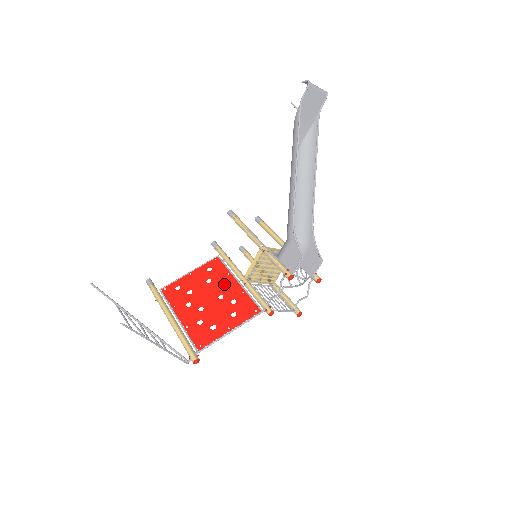
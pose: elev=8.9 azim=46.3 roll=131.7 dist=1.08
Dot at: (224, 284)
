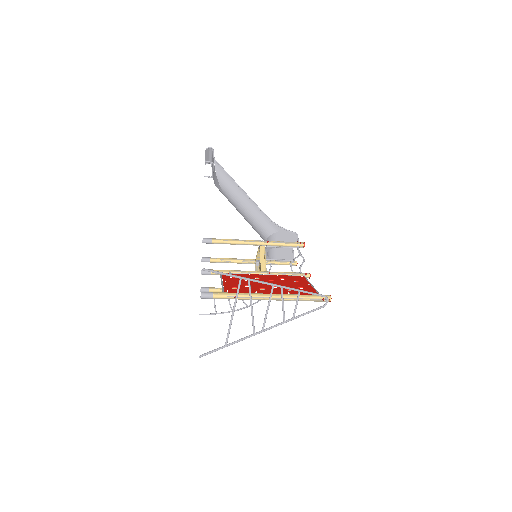
Dot at: (258, 277)
